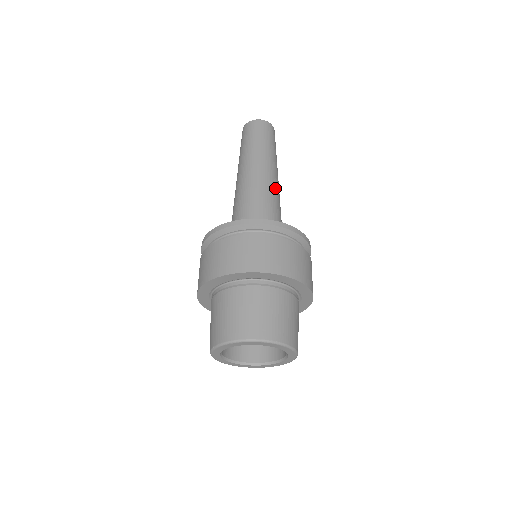
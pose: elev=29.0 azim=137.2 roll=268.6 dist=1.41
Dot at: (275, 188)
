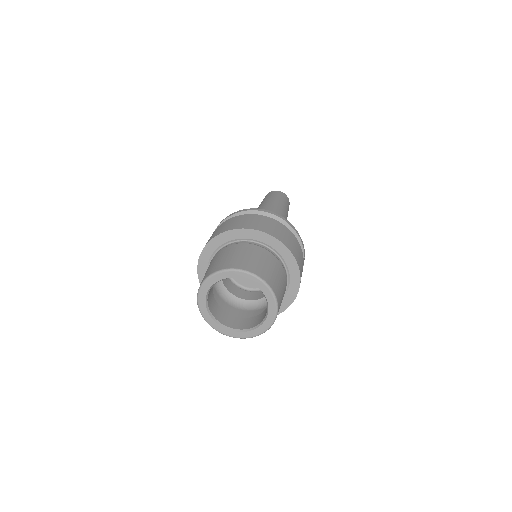
Dot at: occluded
